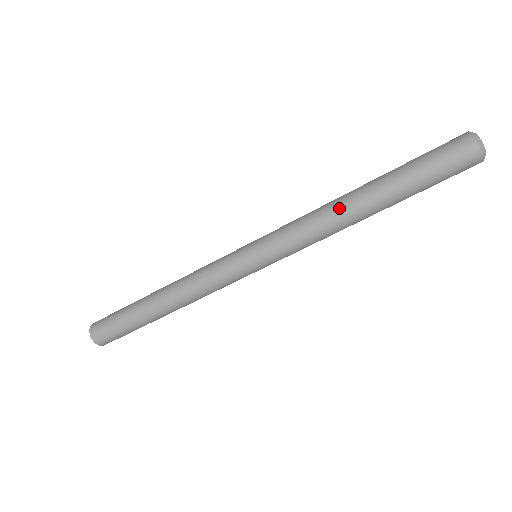
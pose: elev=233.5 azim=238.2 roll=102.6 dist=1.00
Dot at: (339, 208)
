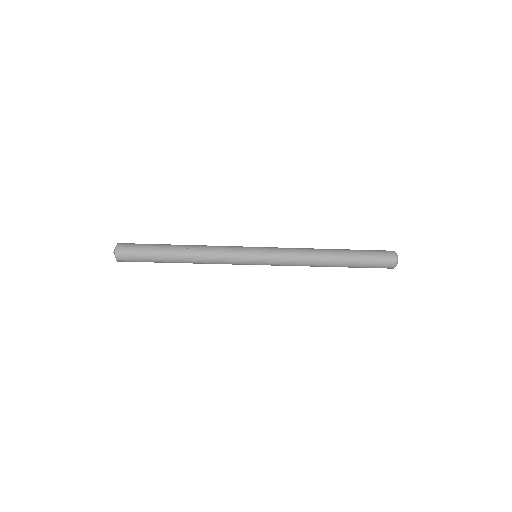
Dot at: (318, 262)
